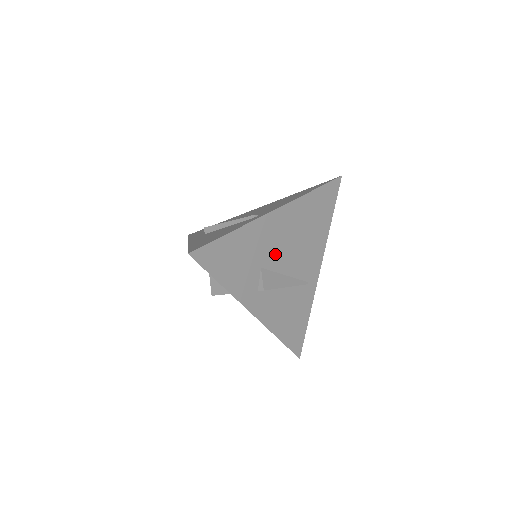
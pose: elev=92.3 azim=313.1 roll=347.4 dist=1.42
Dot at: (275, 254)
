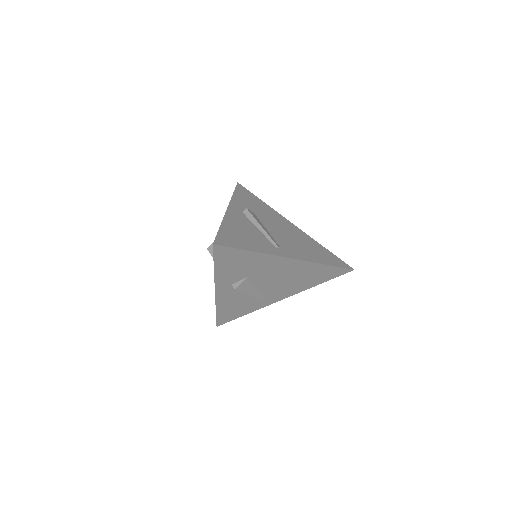
Dot at: (264, 276)
